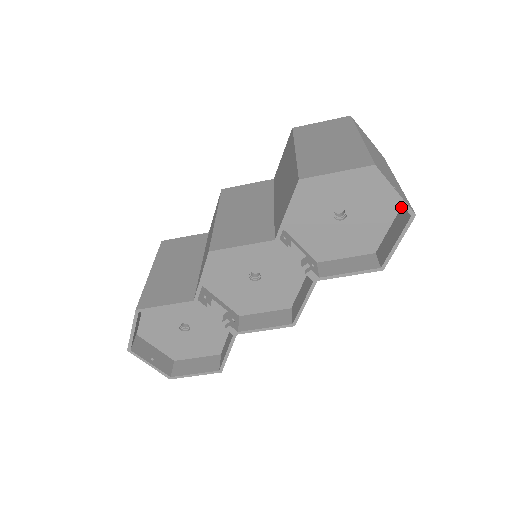
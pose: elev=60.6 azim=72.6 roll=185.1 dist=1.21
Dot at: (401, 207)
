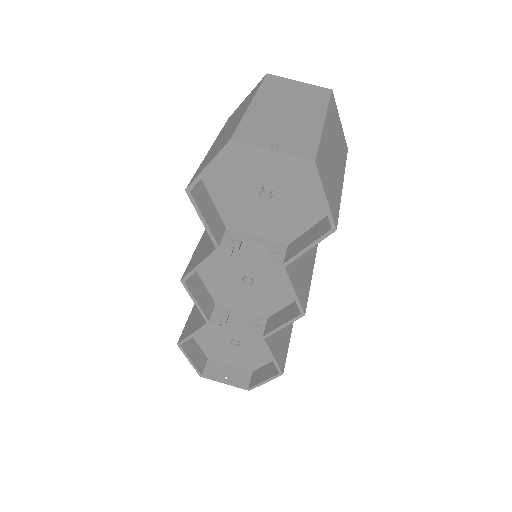
Dot at: occluded
